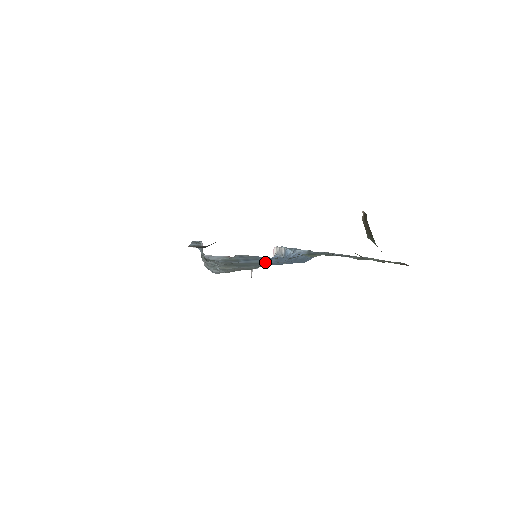
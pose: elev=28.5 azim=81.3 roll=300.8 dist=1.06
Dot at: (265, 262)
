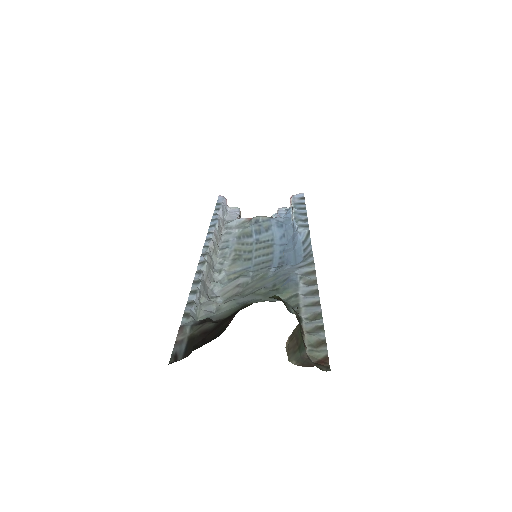
Dot at: (272, 238)
